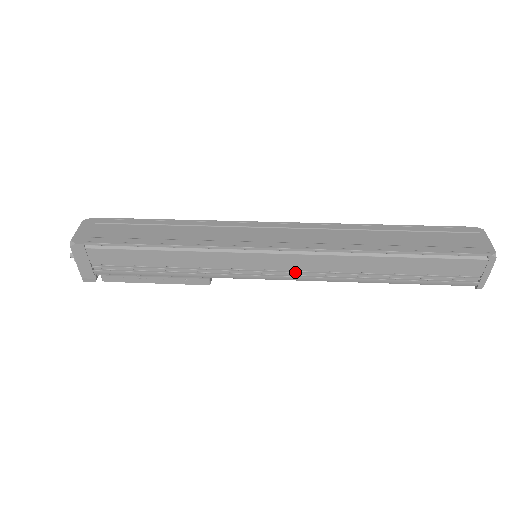
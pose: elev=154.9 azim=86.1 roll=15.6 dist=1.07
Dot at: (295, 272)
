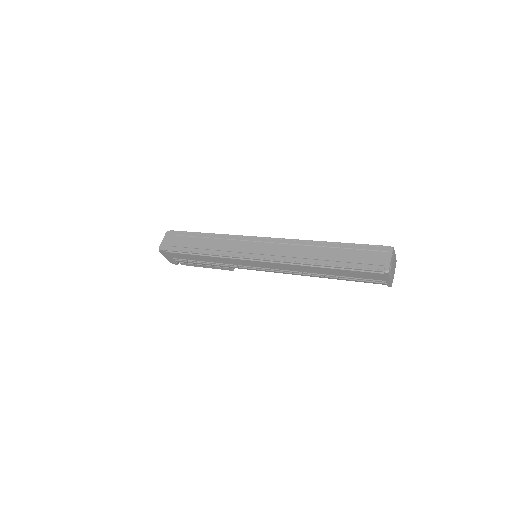
Dot at: (274, 269)
